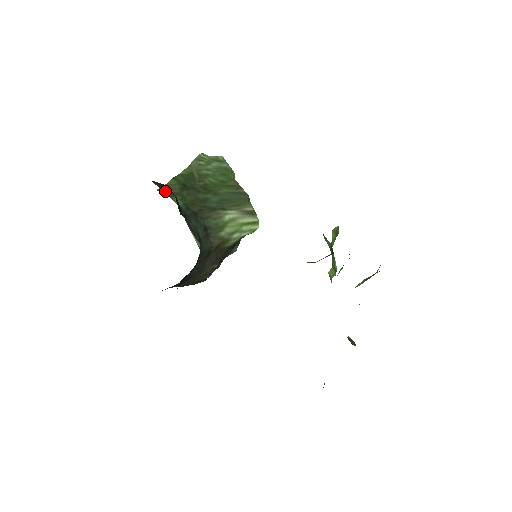
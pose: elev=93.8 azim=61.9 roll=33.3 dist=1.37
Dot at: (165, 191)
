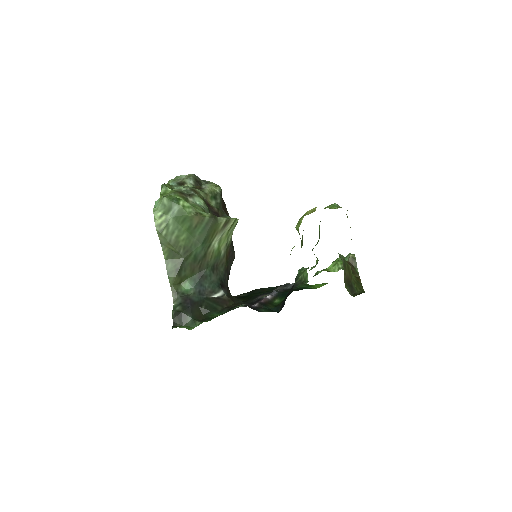
Dot at: (176, 294)
